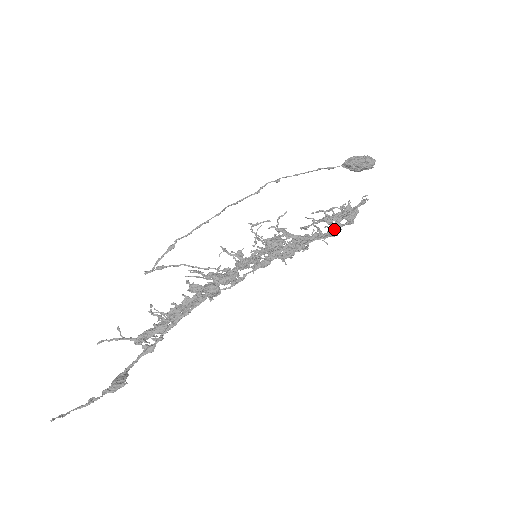
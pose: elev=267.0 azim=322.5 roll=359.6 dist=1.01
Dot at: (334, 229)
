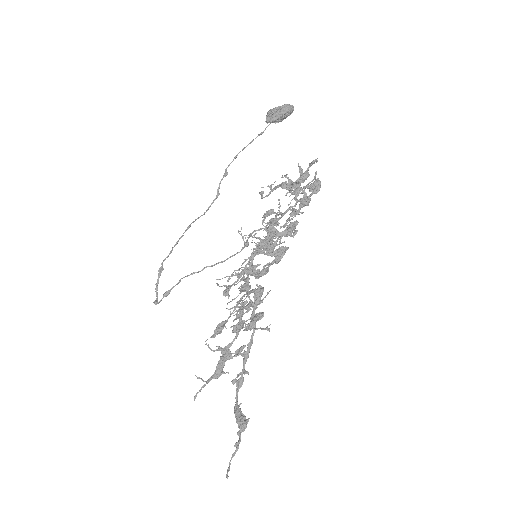
Dot at: (305, 202)
